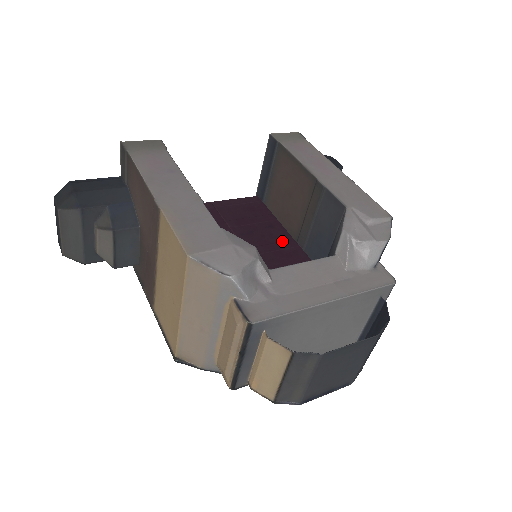
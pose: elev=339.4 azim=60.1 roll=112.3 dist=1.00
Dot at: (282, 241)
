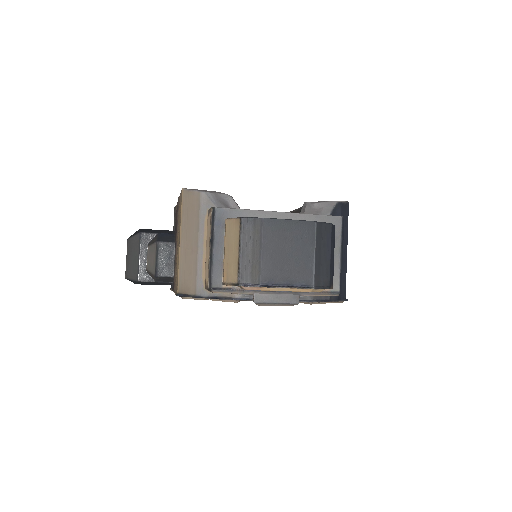
Dot at: occluded
